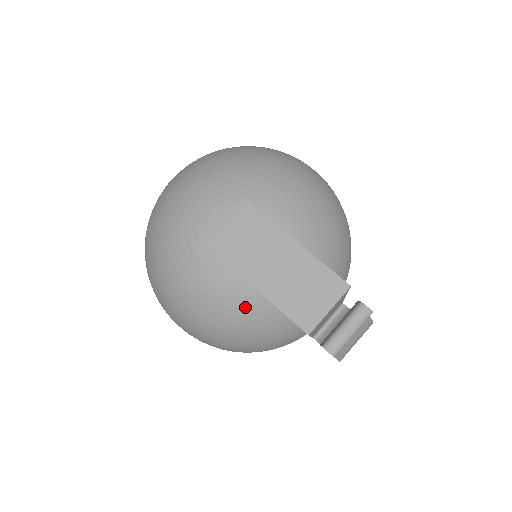
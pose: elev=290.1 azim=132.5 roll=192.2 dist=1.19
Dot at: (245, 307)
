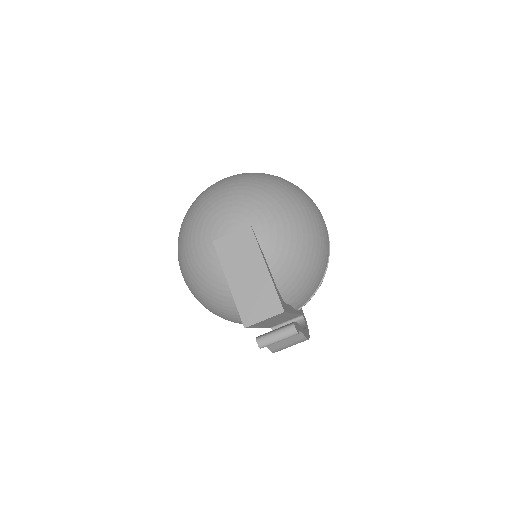
Dot at: (221, 290)
